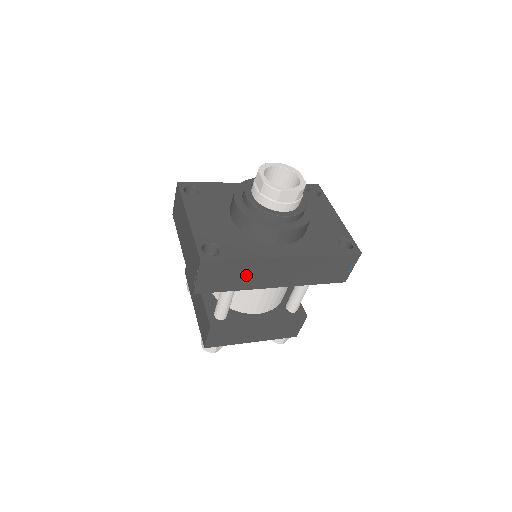
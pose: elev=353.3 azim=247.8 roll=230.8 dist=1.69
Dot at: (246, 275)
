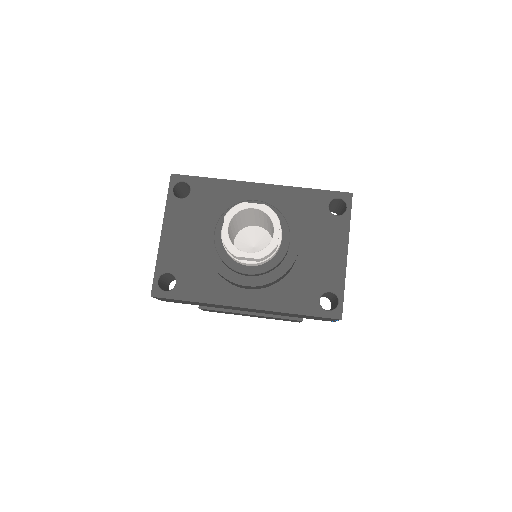
Dot at: (207, 305)
